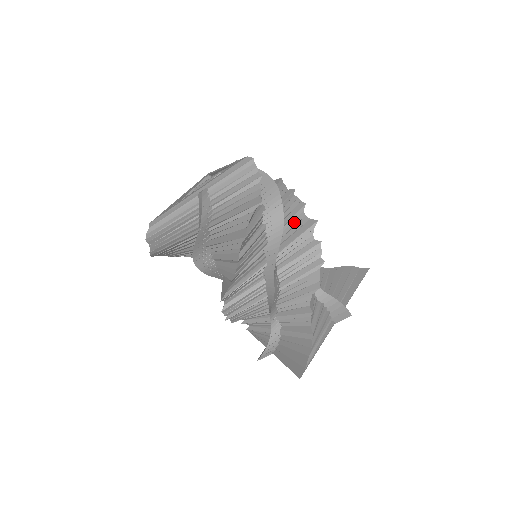
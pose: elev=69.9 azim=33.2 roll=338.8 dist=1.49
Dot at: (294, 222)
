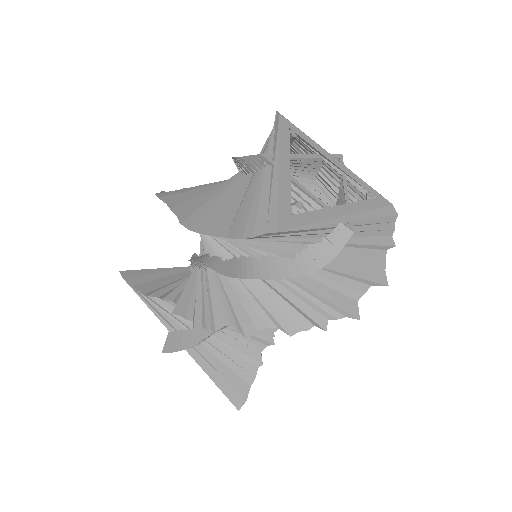
Dot at: occluded
